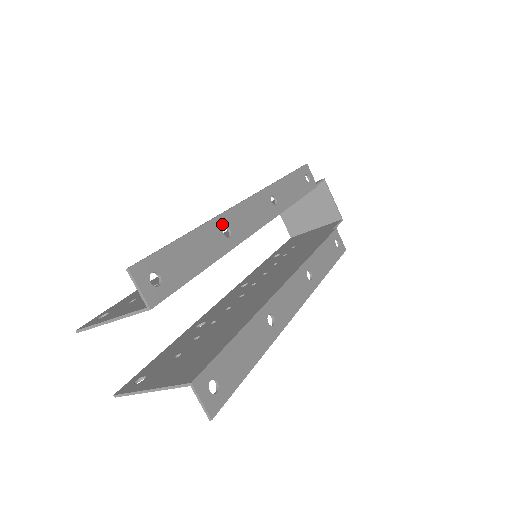
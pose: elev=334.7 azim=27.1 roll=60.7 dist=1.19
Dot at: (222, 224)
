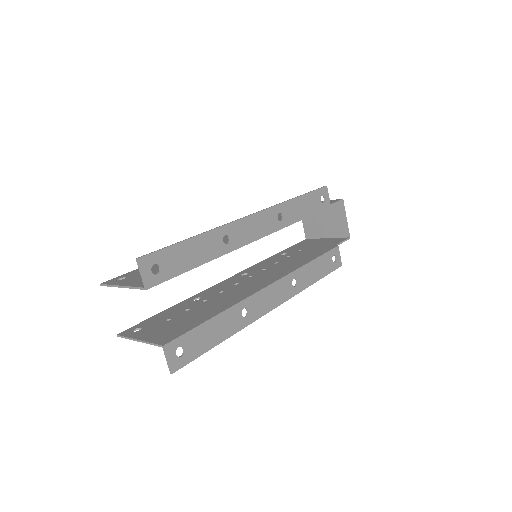
Dot at: (224, 233)
